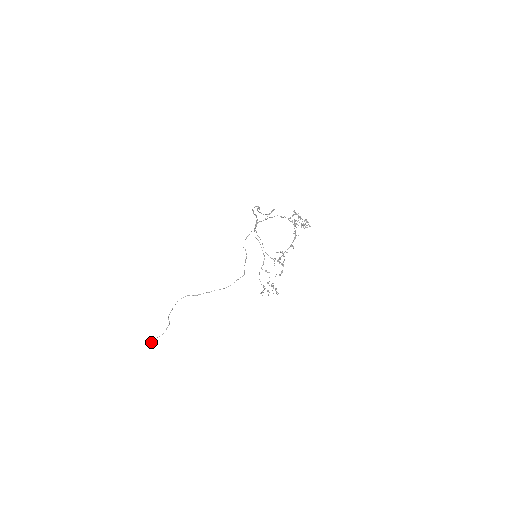
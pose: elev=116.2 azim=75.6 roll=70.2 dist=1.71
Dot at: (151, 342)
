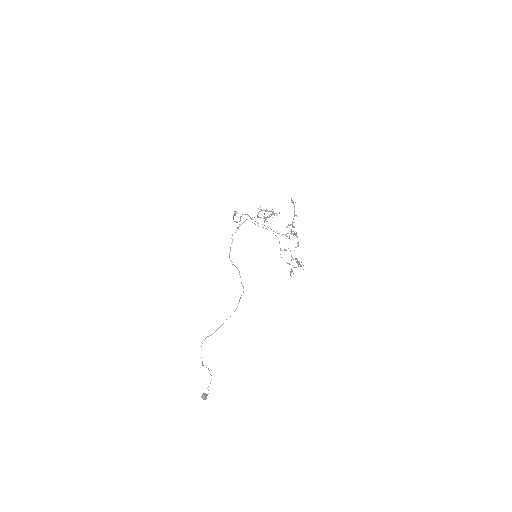
Dot at: (204, 396)
